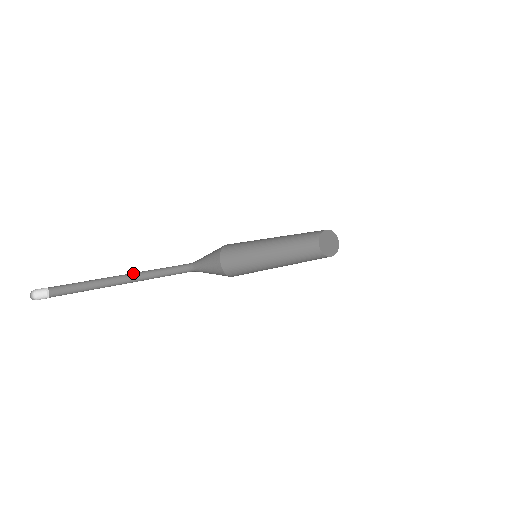
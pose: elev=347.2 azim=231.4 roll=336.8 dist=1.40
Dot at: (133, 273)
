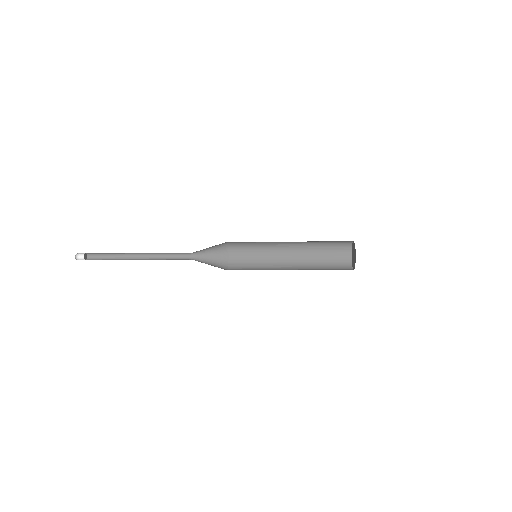
Dot at: (144, 253)
